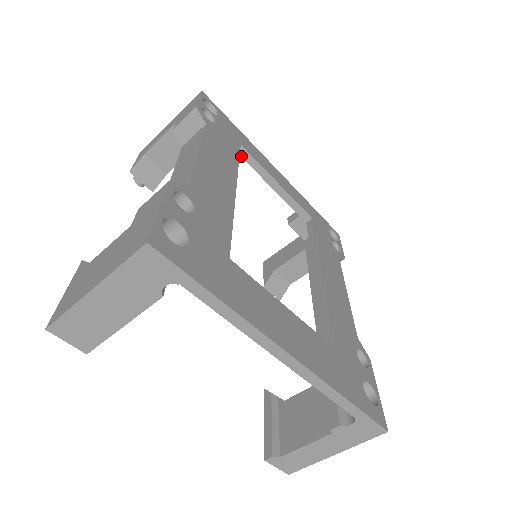
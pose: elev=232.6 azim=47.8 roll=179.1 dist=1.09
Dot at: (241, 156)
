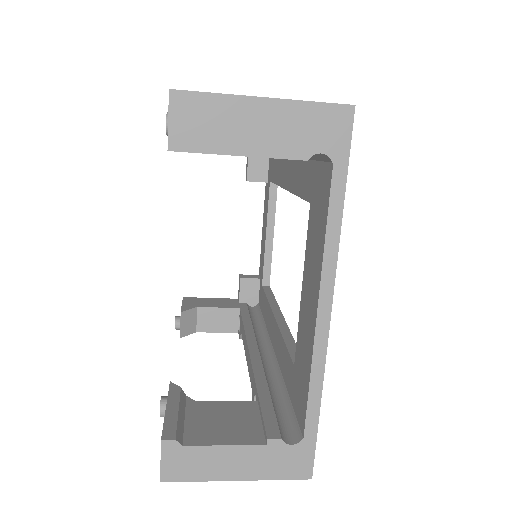
Dot at: (270, 190)
